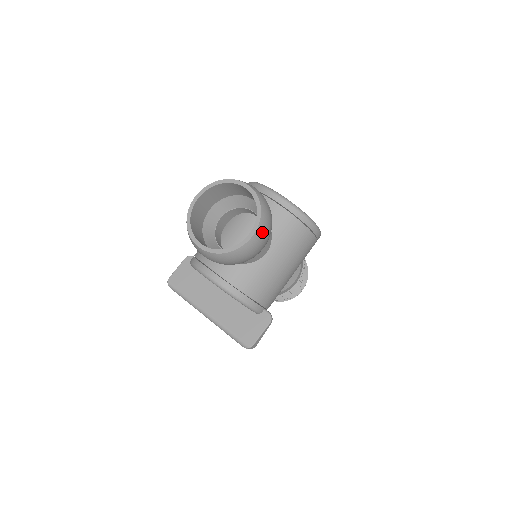
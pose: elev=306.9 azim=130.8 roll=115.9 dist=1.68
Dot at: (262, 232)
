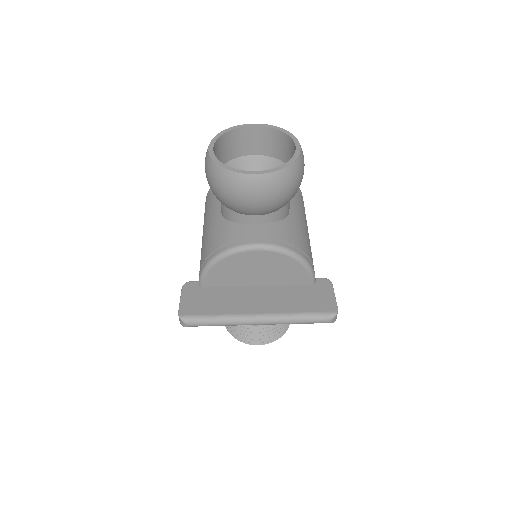
Dot at: occluded
